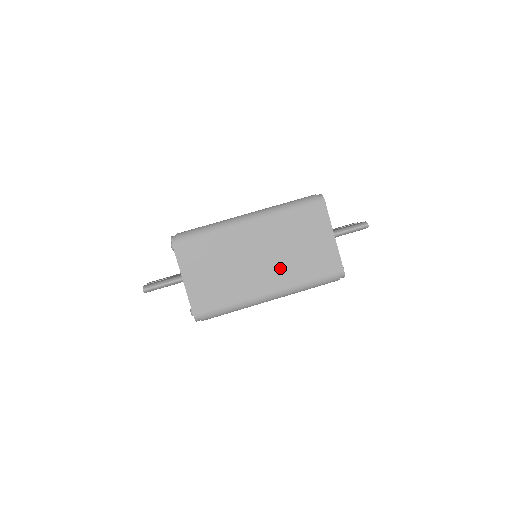
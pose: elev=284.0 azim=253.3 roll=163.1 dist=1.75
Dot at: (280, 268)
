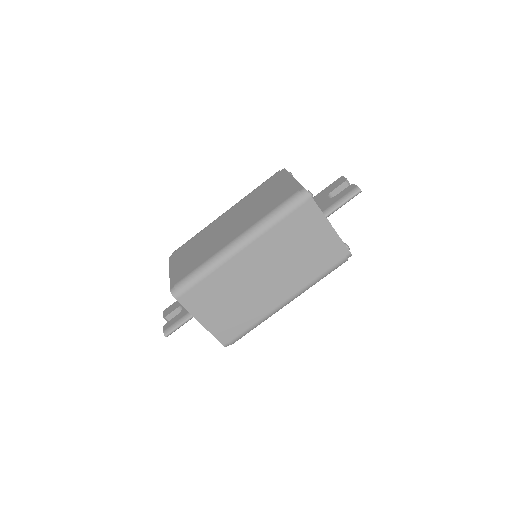
Dot at: (288, 277)
